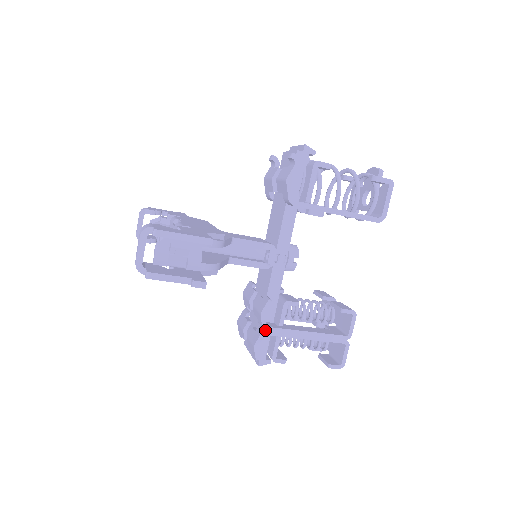
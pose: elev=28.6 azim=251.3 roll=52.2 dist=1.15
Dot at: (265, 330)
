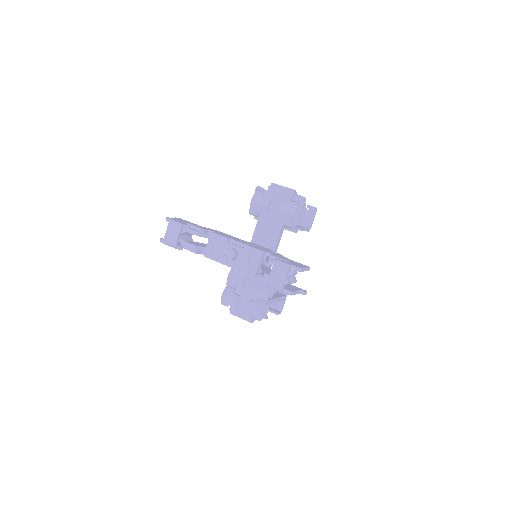
Dot at: (268, 302)
